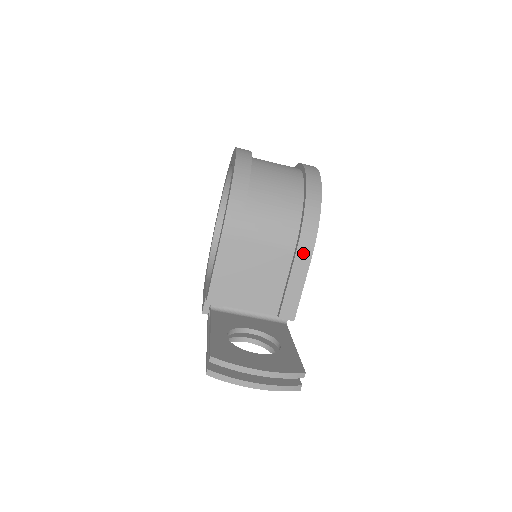
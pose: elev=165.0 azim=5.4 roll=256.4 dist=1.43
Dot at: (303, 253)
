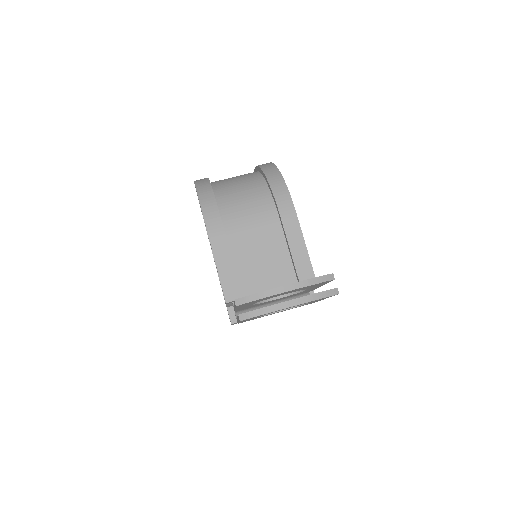
Dot at: (287, 214)
